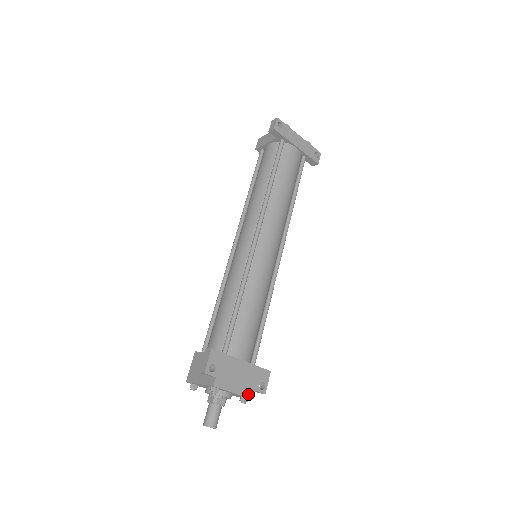
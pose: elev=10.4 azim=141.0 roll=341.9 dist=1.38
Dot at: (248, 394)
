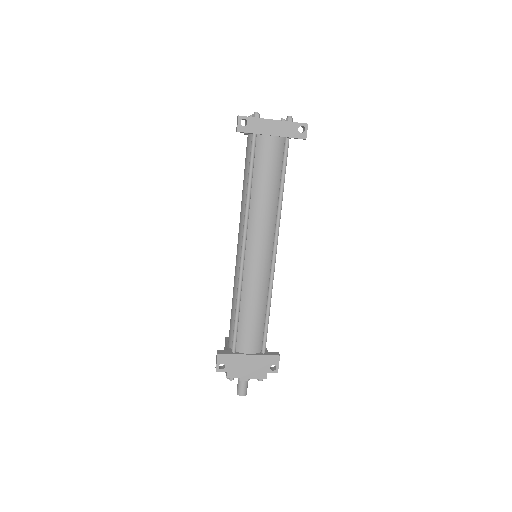
Dot at: (260, 376)
